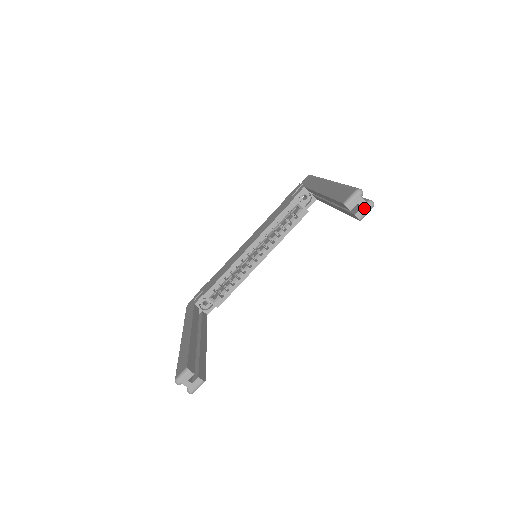
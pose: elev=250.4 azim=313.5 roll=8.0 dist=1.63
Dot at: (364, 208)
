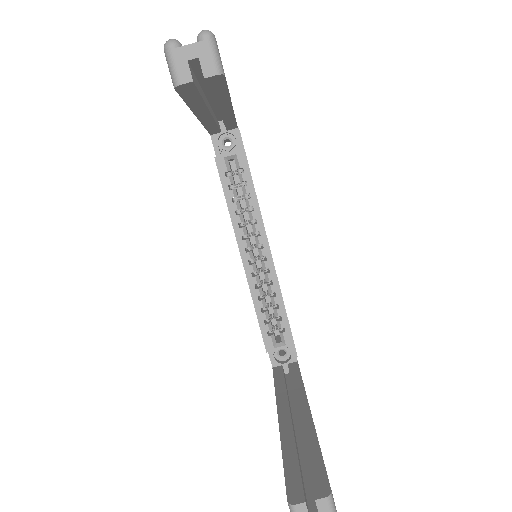
Dot at: (203, 54)
